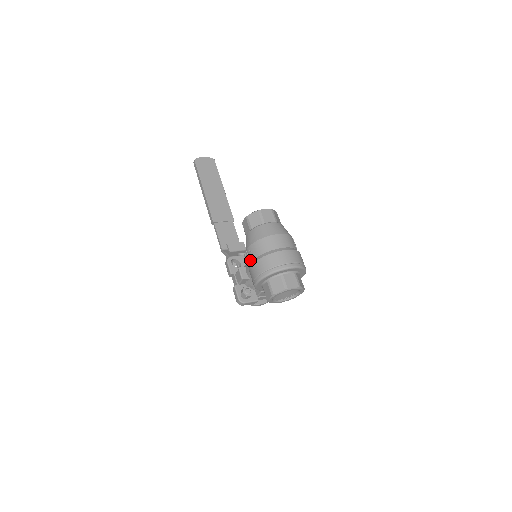
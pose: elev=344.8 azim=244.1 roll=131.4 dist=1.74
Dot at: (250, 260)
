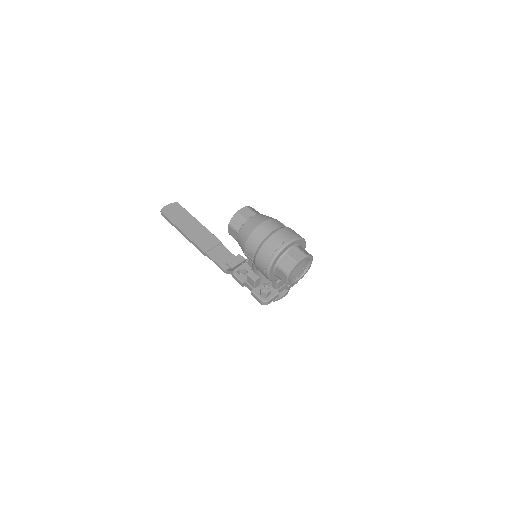
Dot at: (252, 258)
